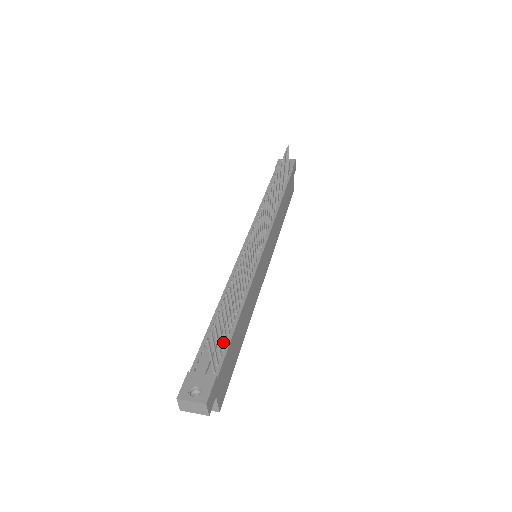
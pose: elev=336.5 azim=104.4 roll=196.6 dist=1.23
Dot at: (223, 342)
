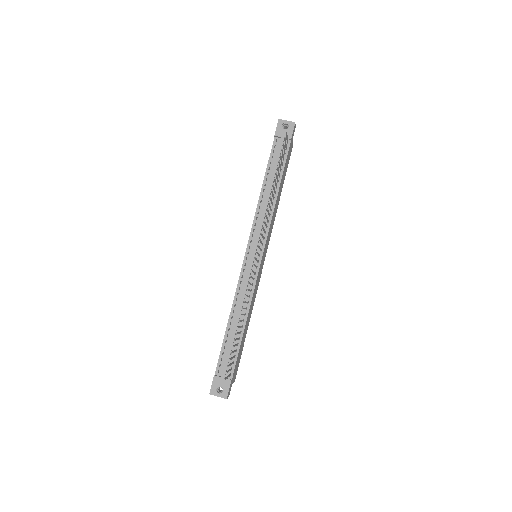
Dot at: (234, 357)
